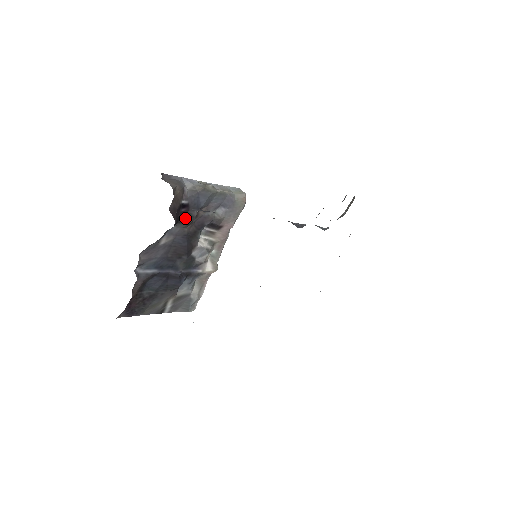
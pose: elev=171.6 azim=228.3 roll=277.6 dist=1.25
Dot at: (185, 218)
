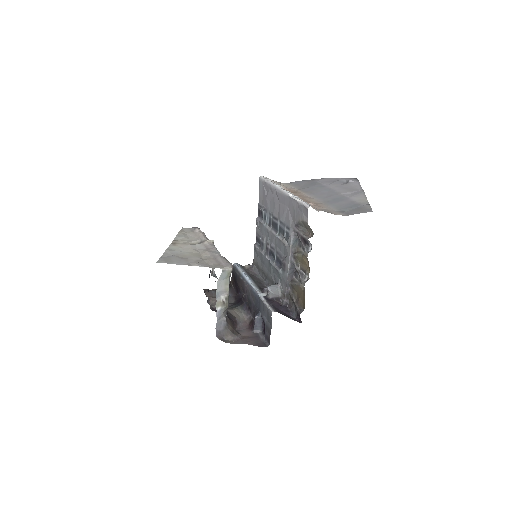
Dot at: occluded
